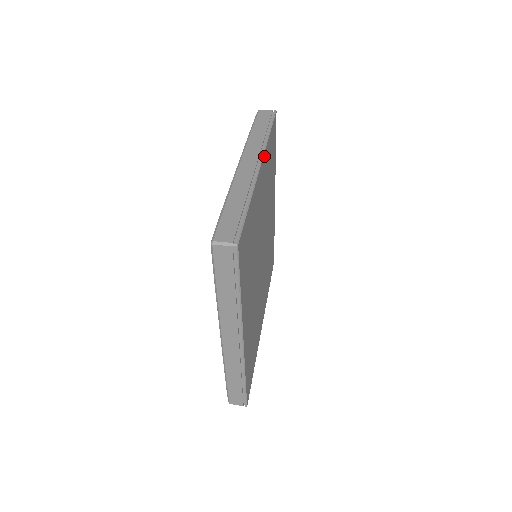
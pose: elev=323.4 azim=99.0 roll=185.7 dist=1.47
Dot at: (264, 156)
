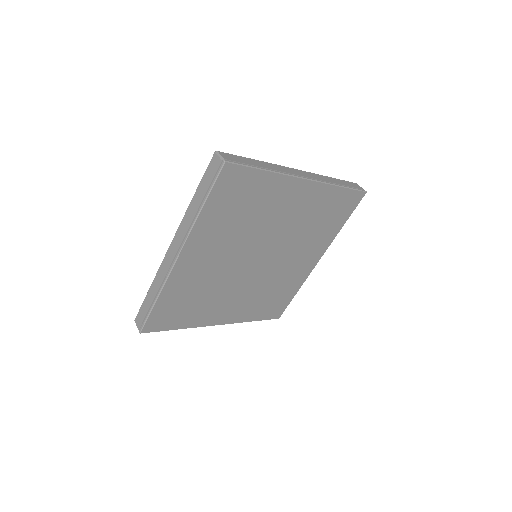
Dot at: (188, 242)
